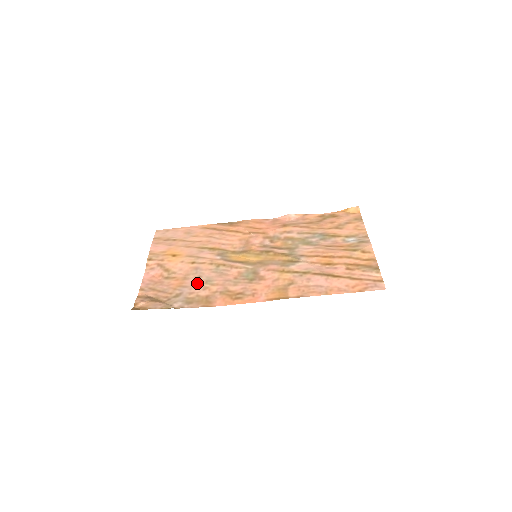
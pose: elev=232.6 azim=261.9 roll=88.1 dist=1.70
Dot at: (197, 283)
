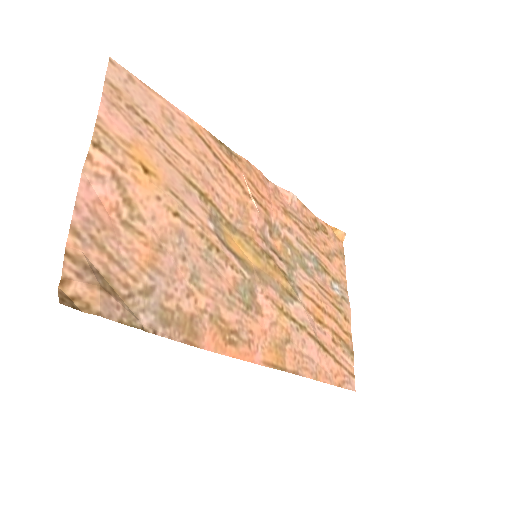
Dot at: (179, 273)
